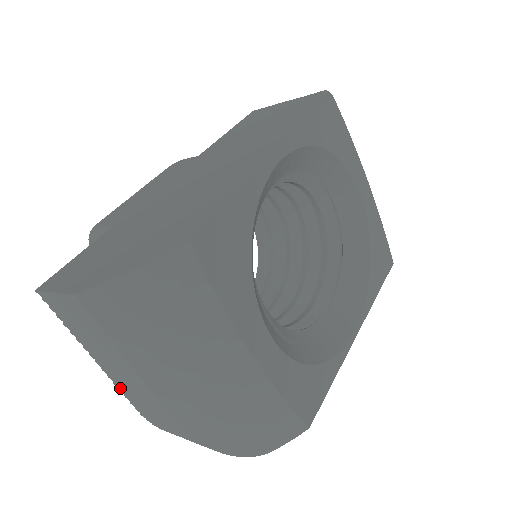
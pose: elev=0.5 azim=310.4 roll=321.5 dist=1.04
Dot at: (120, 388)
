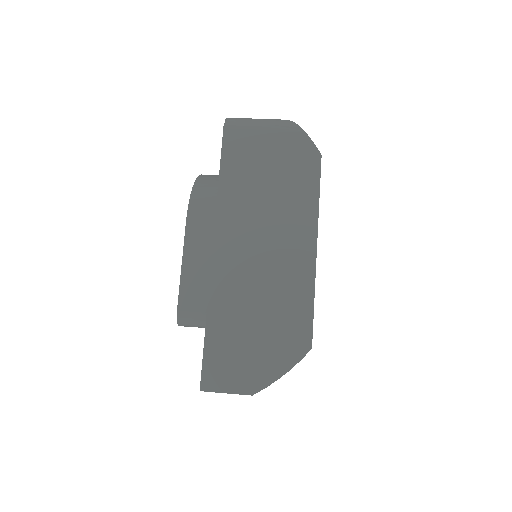
Dot at: occluded
